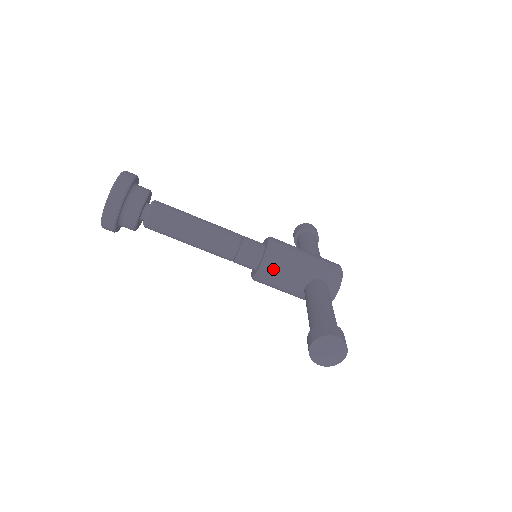
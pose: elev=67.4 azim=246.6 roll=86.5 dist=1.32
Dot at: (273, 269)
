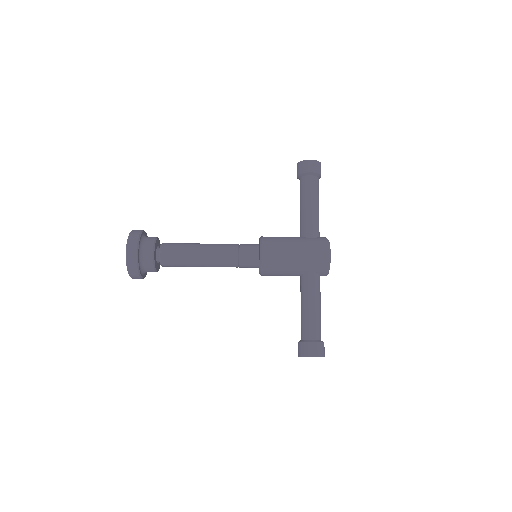
Dot at: (270, 275)
